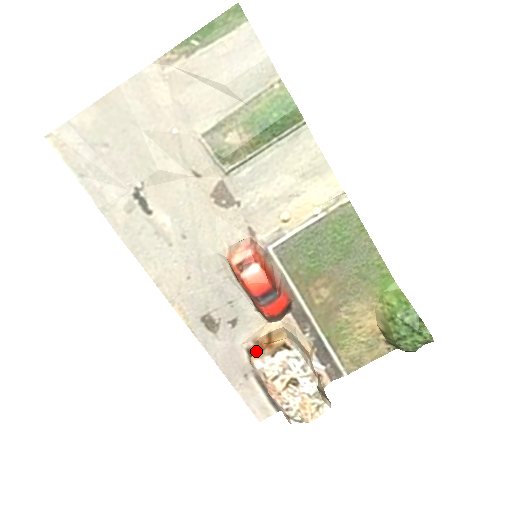
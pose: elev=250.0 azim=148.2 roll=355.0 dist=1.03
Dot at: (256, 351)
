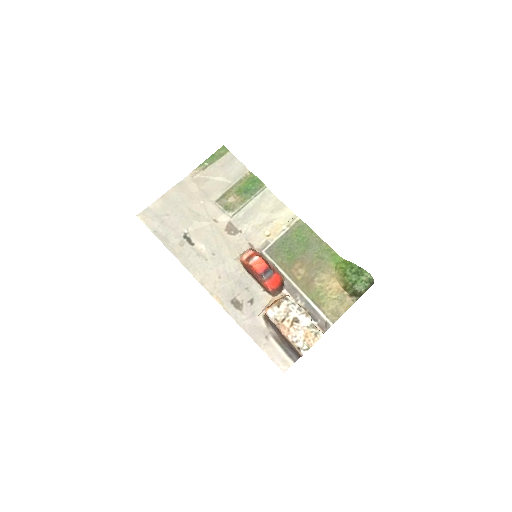
Dot at: (268, 307)
